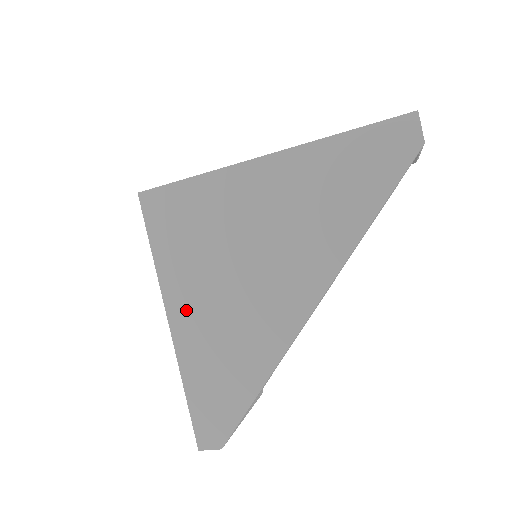
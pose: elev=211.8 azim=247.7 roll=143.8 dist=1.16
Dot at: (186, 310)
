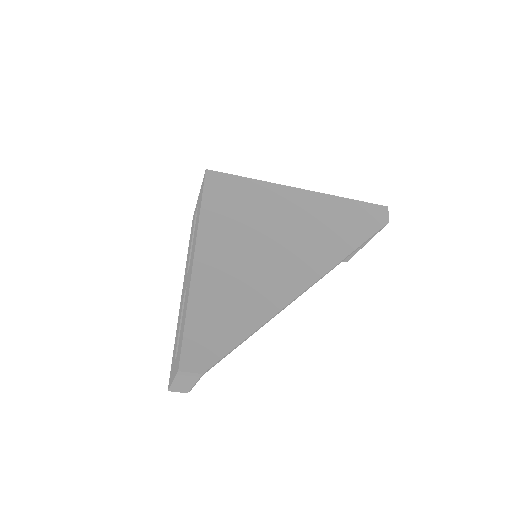
Dot at: (213, 254)
